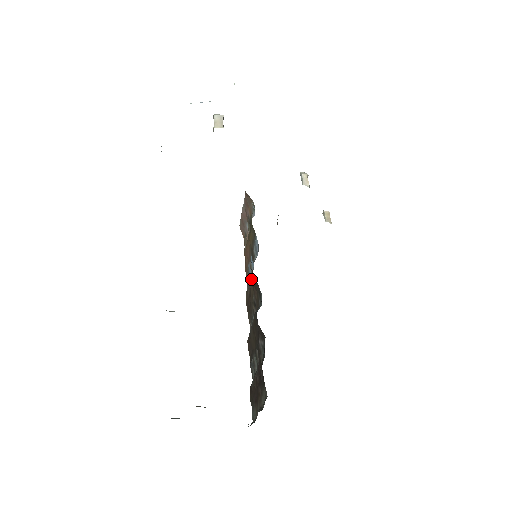
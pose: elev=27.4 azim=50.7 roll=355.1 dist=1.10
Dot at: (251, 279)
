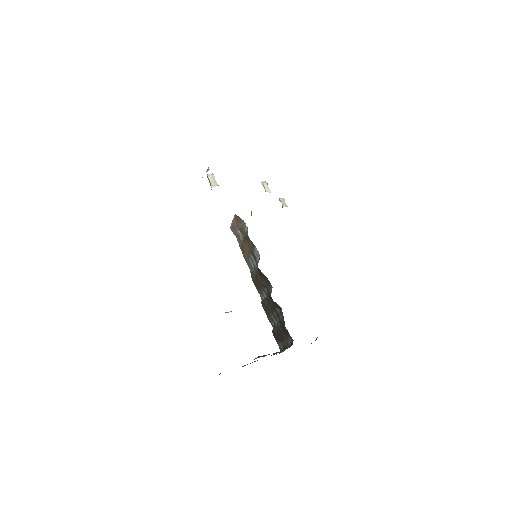
Dot at: (257, 270)
